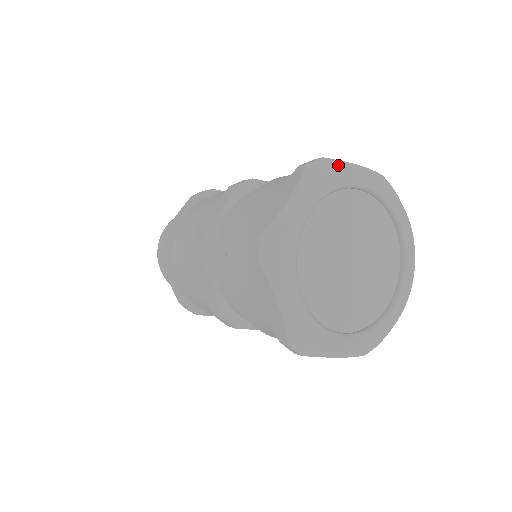
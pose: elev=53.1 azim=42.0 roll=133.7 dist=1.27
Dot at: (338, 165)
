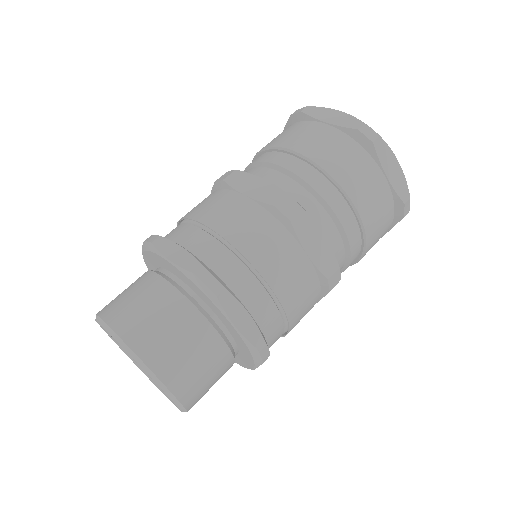
Dot at: occluded
